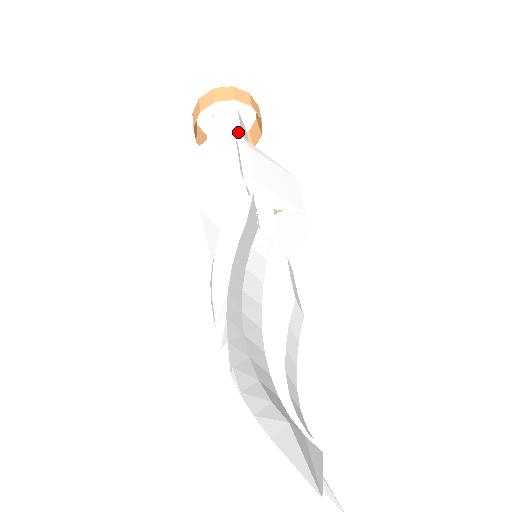
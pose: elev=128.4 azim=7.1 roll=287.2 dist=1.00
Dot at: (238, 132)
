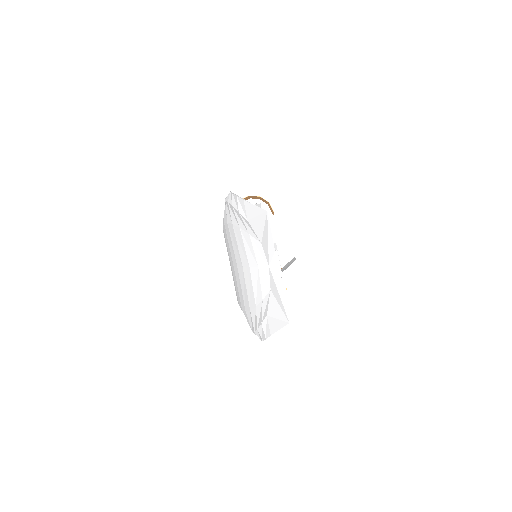
Dot at: occluded
